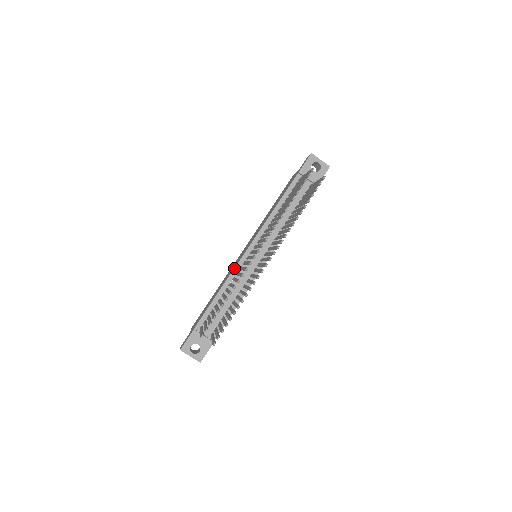
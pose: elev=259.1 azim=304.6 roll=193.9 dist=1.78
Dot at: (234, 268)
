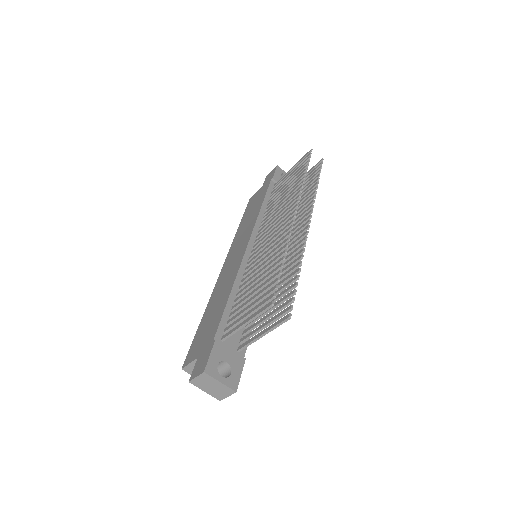
Dot at: (240, 263)
